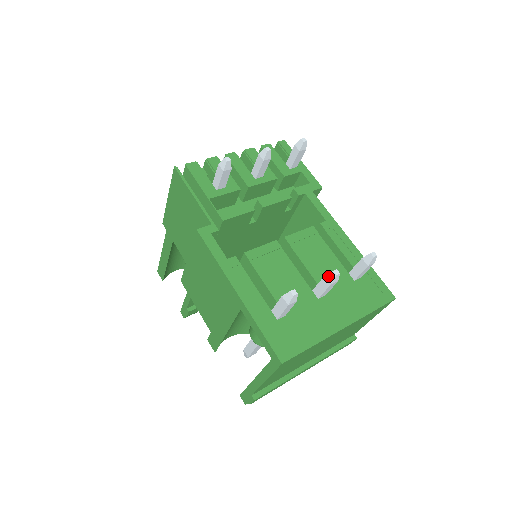
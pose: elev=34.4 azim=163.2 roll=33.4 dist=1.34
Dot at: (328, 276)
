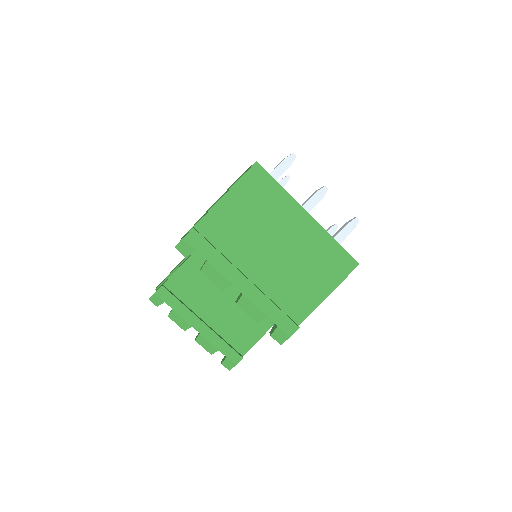
Dot at: (318, 189)
